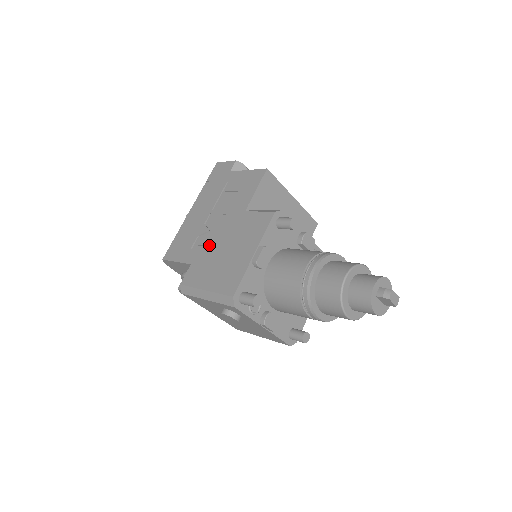
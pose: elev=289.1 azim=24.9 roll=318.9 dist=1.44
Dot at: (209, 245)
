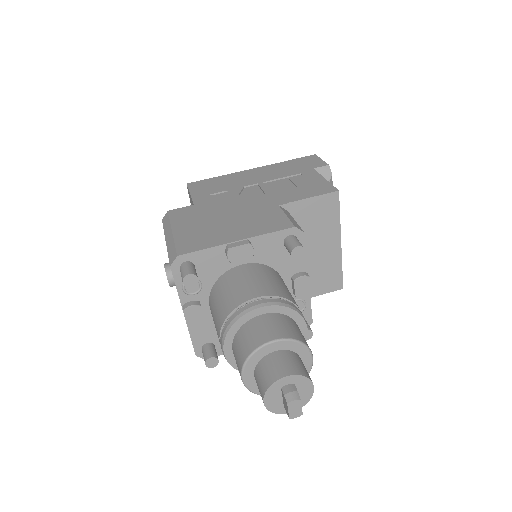
Dot at: (223, 204)
